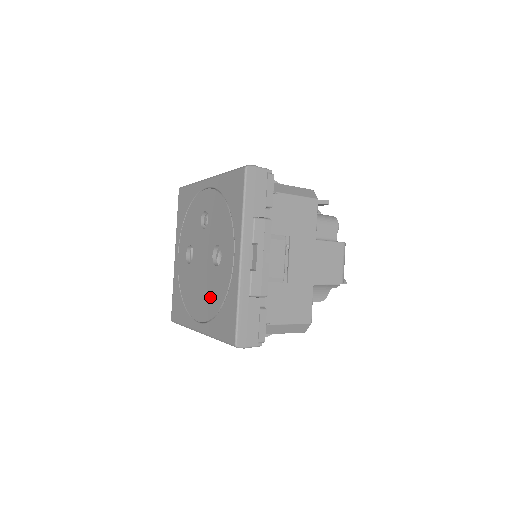
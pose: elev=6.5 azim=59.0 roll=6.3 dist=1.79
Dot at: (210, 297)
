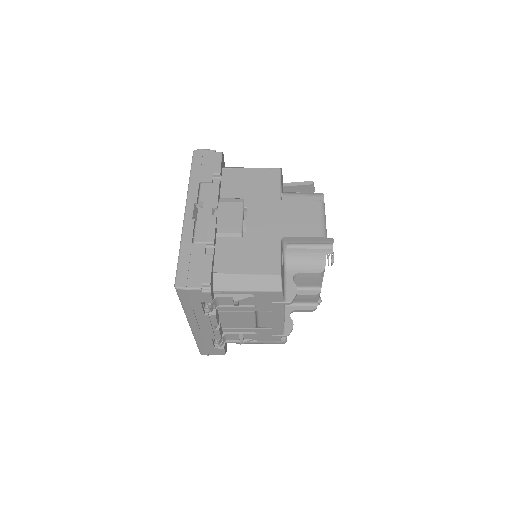
Dot at: occluded
